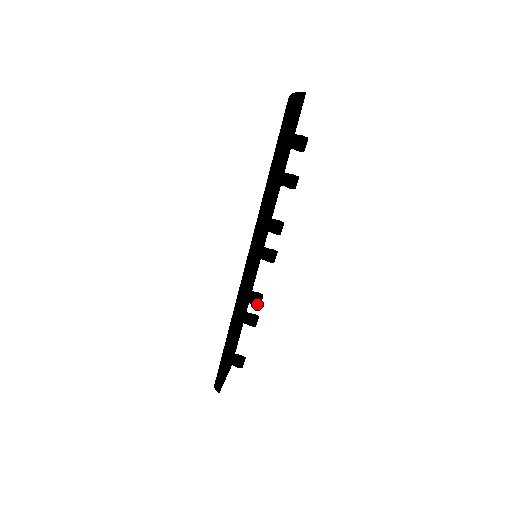
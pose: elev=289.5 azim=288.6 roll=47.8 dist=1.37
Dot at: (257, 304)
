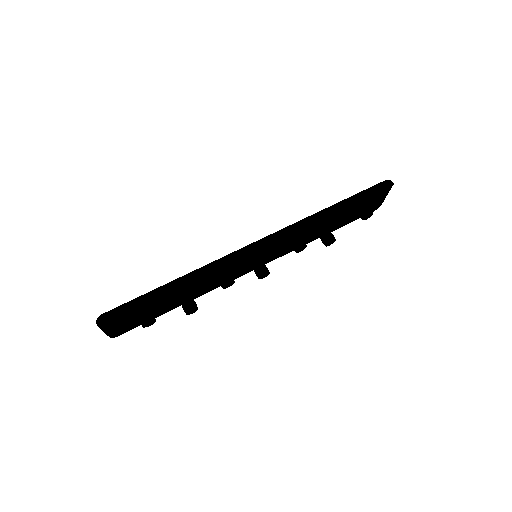
Dot at: (225, 281)
